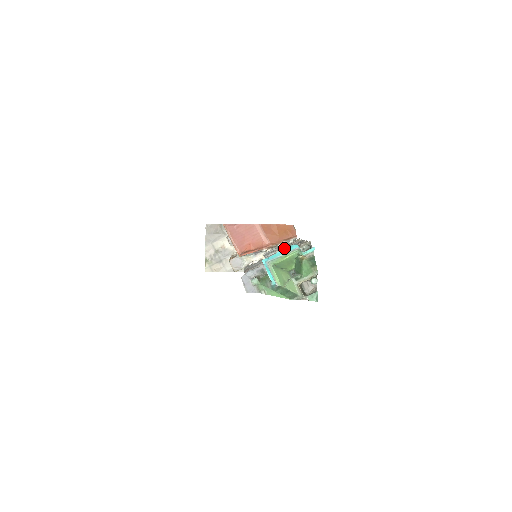
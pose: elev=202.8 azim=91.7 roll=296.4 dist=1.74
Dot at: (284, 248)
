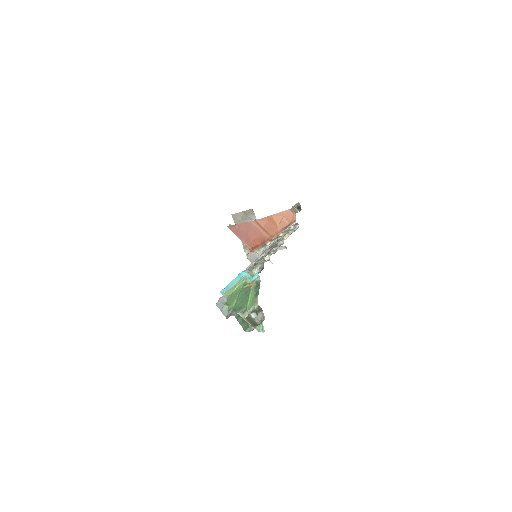
Dot at: (259, 257)
